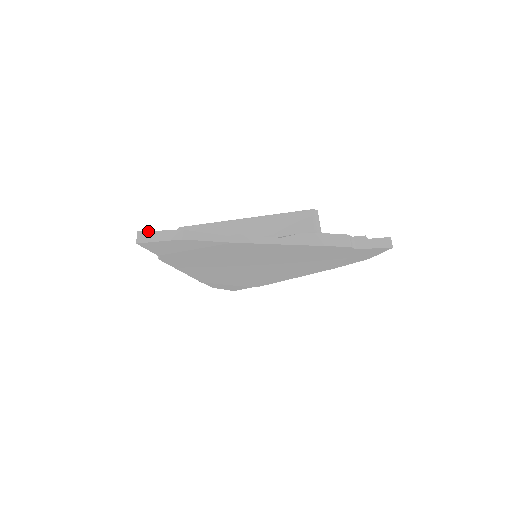
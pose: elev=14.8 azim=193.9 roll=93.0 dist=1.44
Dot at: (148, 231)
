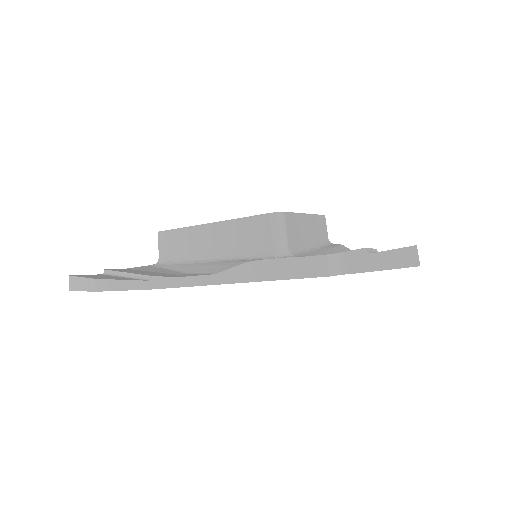
Dot at: (74, 276)
